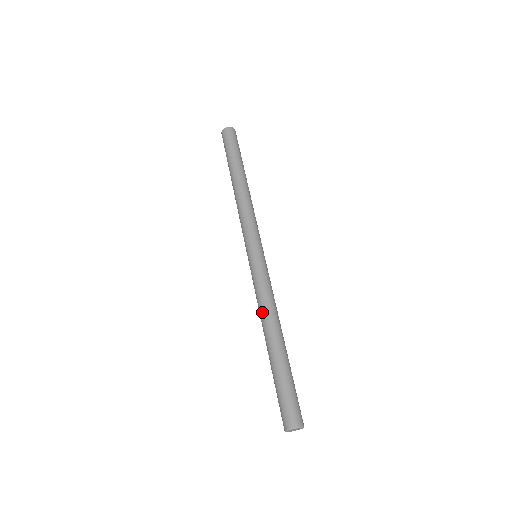
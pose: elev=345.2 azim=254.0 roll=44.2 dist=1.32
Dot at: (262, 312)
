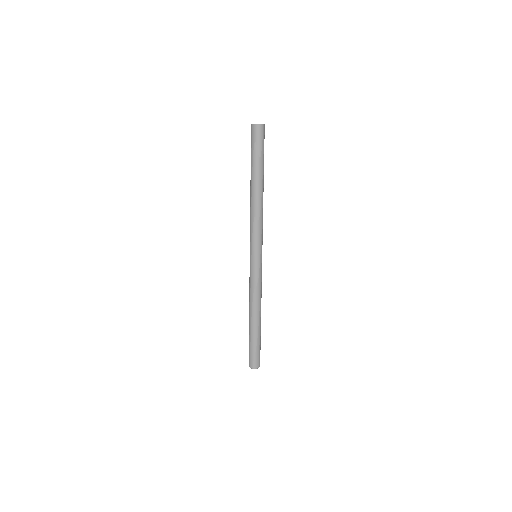
Dot at: (250, 300)
